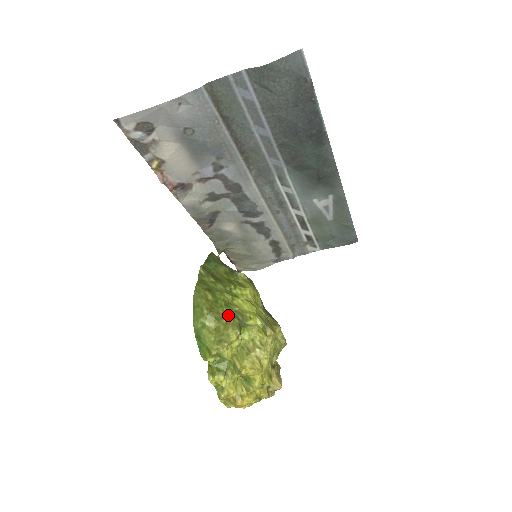
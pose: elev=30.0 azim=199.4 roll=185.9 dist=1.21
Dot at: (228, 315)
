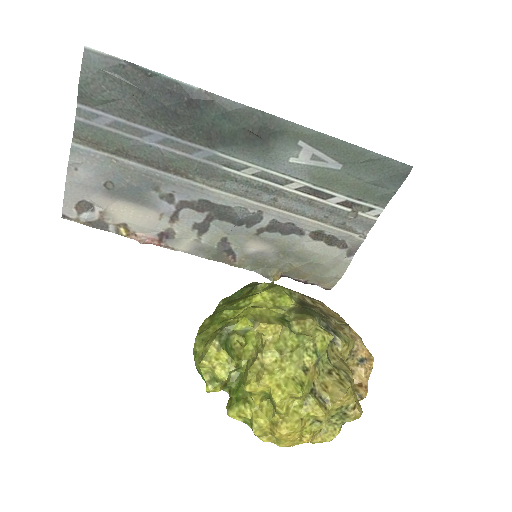
Dot at: (216, 330)
